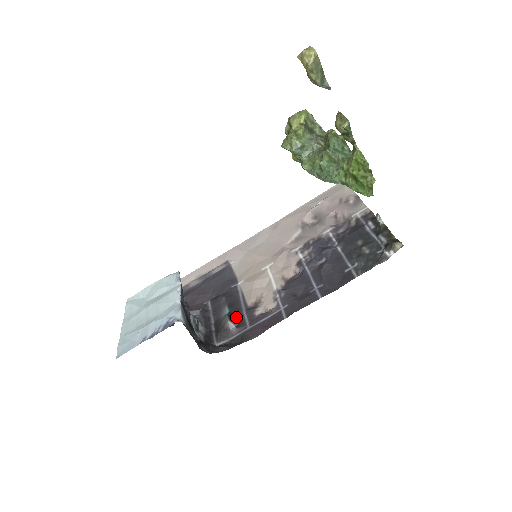
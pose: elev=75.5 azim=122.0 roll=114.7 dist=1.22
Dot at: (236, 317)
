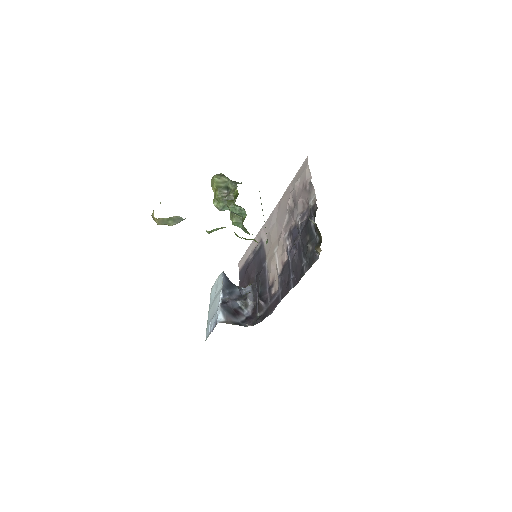
Dot at: (263, 296)
